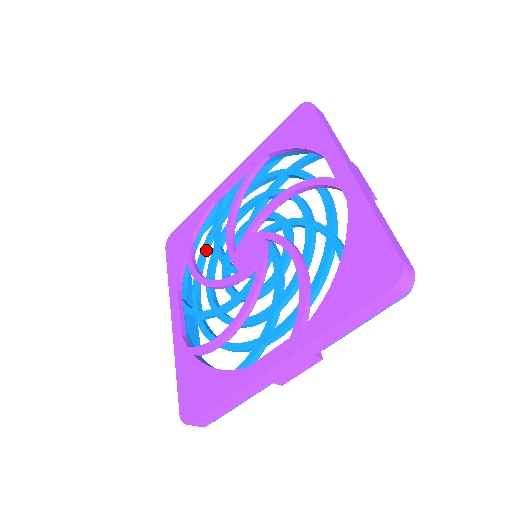
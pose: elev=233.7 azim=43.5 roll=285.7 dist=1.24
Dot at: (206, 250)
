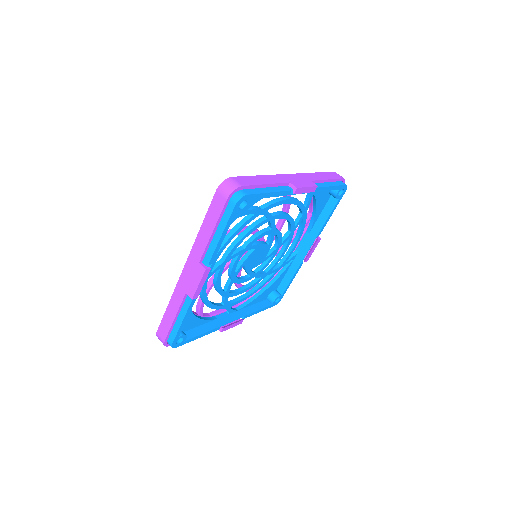
Dot at: (264, 281)
